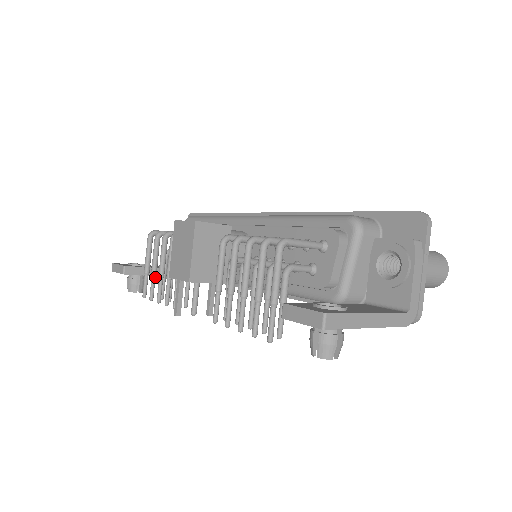
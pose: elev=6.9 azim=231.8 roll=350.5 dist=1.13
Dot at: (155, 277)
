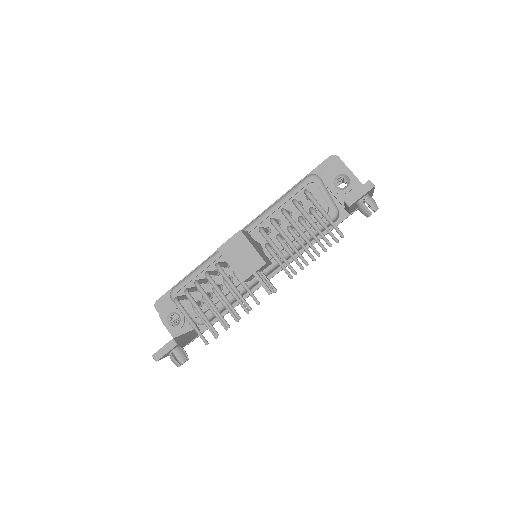
Dot at: (207, 320)
